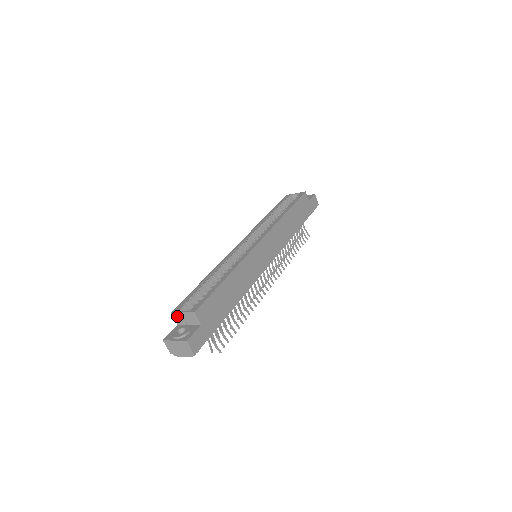
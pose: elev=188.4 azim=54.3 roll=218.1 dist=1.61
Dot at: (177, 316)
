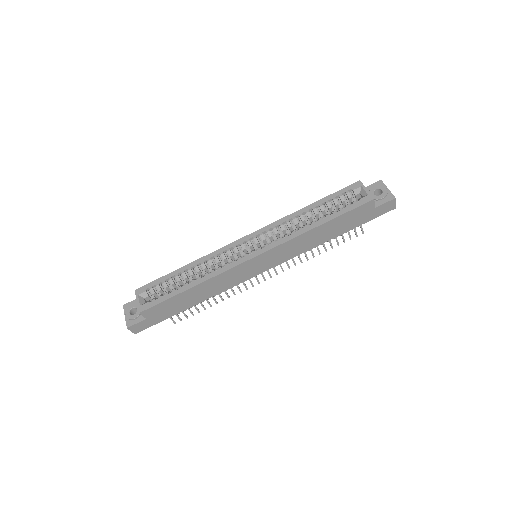
Dot at: (137, 296)
